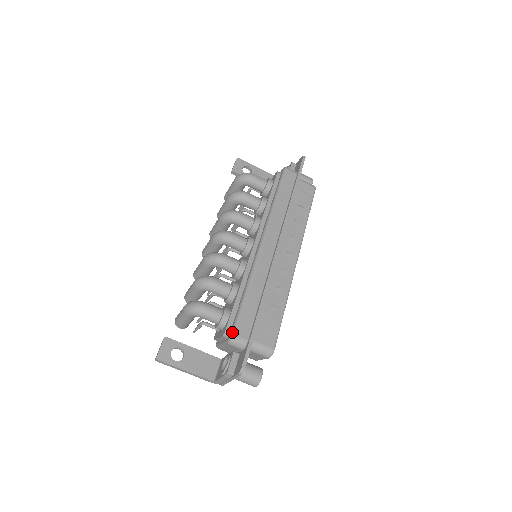
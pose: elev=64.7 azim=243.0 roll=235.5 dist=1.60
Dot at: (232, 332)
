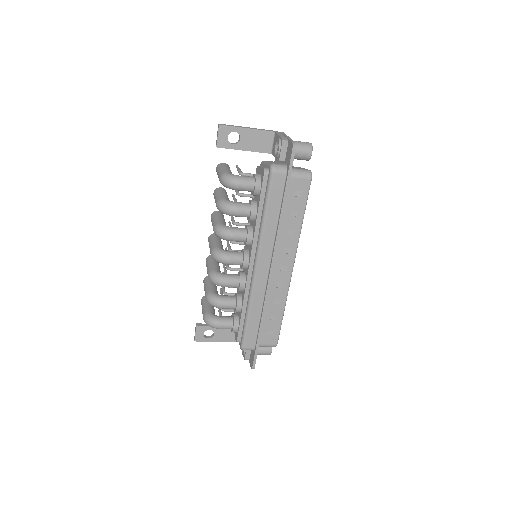
Dot at: (241, 346)
